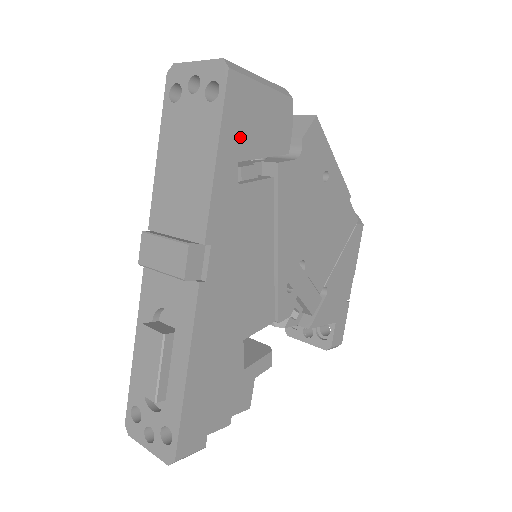
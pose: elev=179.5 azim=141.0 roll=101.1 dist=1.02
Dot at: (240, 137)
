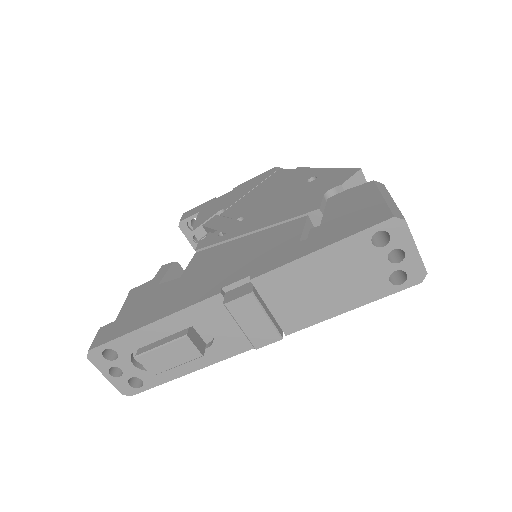
Dot at: occluded
